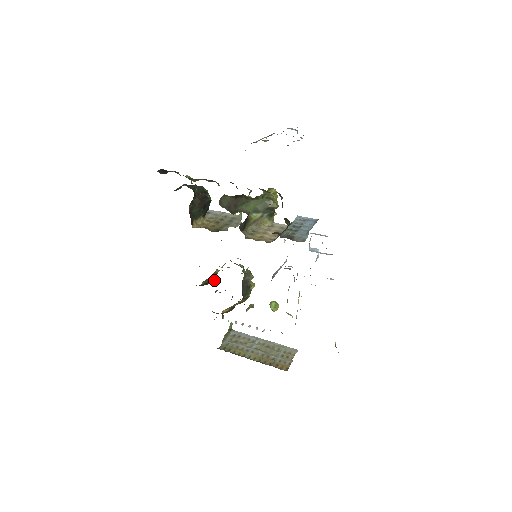
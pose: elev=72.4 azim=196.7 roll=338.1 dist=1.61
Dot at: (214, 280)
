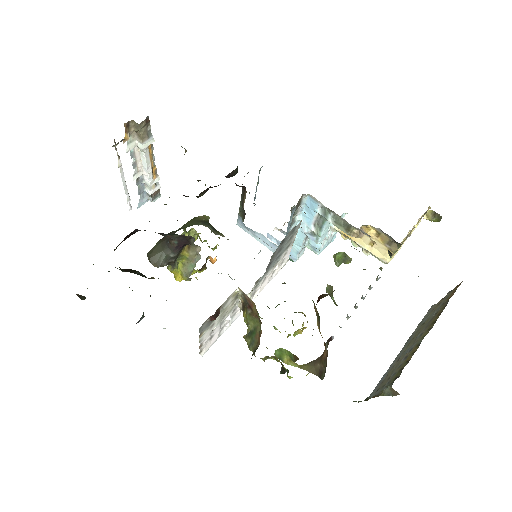
Dot at: (258, 330)
